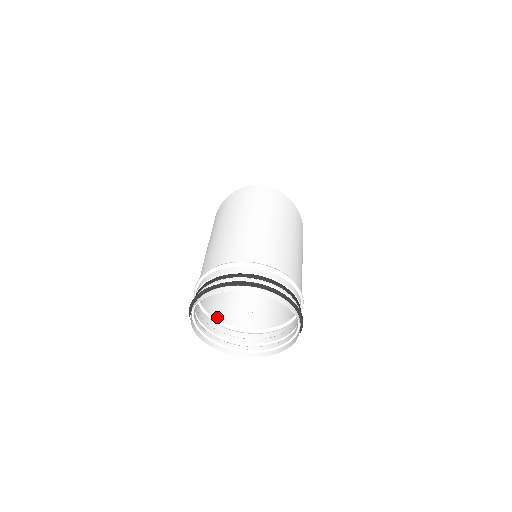
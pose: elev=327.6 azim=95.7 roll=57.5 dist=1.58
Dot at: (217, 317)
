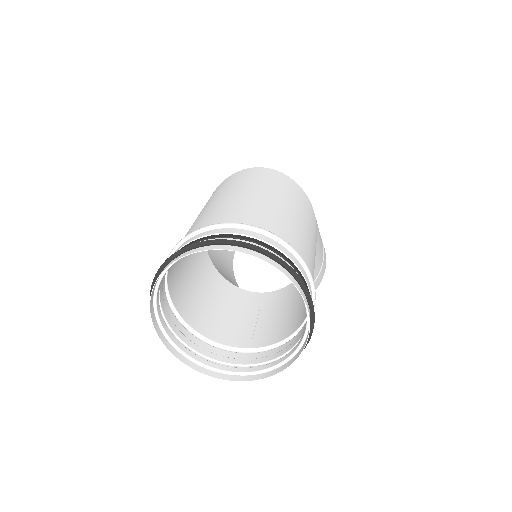
Dot at: (202, 332)
